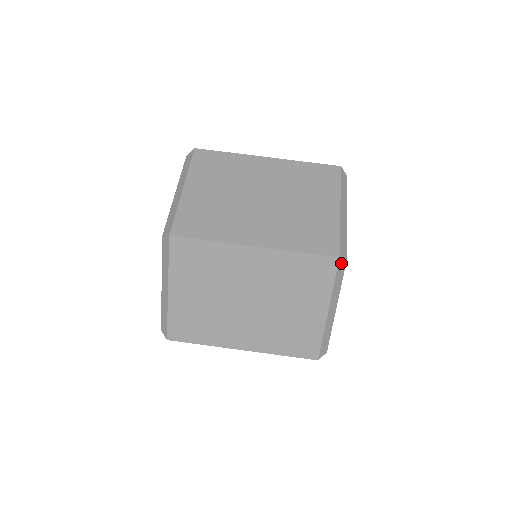
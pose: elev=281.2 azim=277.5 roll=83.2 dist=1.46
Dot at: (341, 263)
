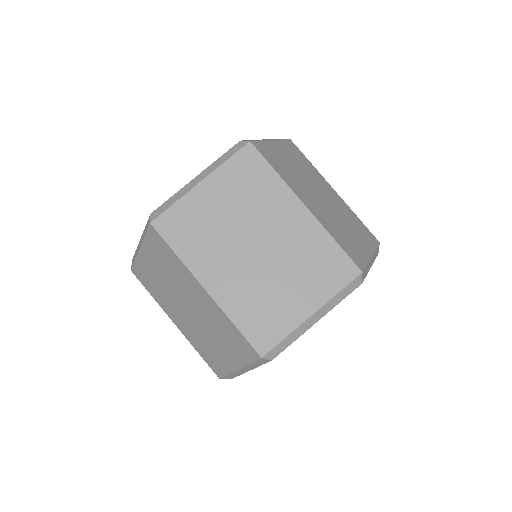
Dot at: (358, 280)
